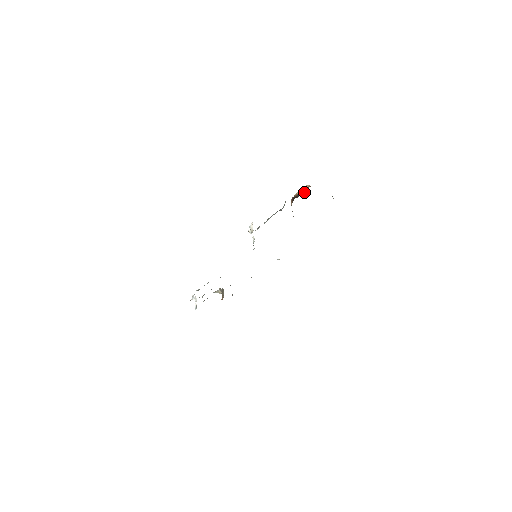
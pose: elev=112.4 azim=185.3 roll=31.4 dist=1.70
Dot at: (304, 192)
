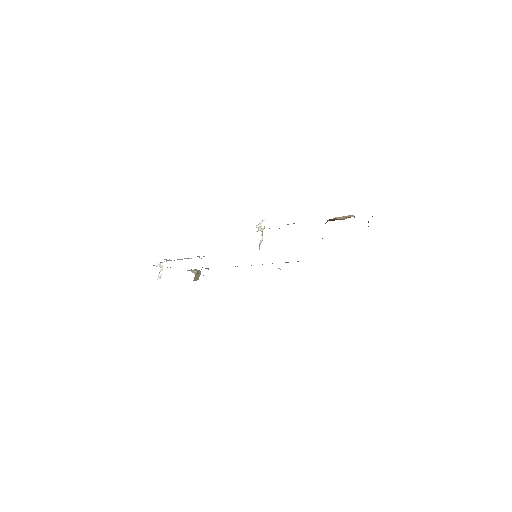
Dot at: (344, 219)
